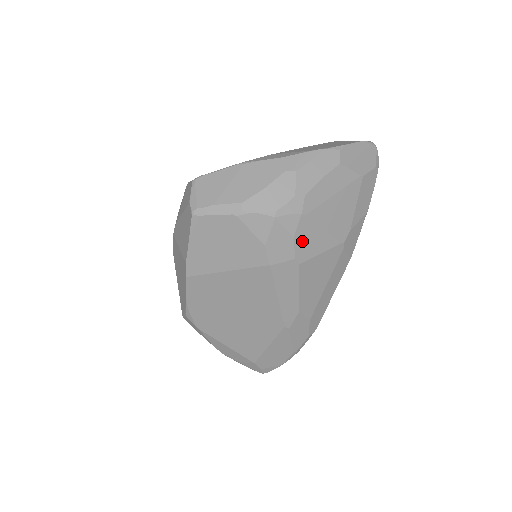
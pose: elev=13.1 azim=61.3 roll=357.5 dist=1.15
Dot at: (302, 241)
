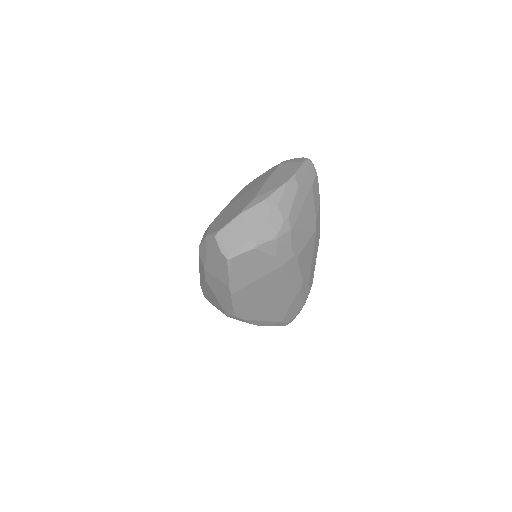
Dot at: (295, 244)
